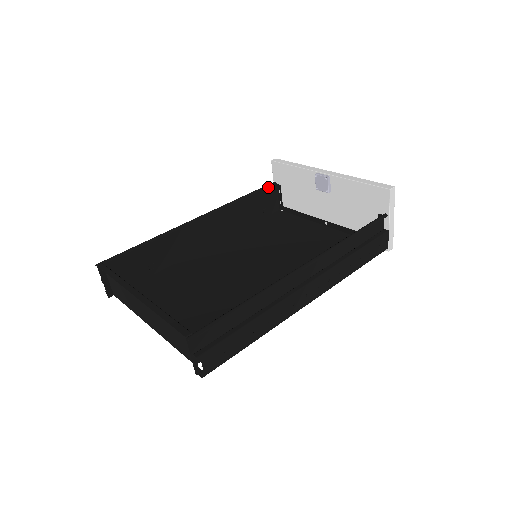
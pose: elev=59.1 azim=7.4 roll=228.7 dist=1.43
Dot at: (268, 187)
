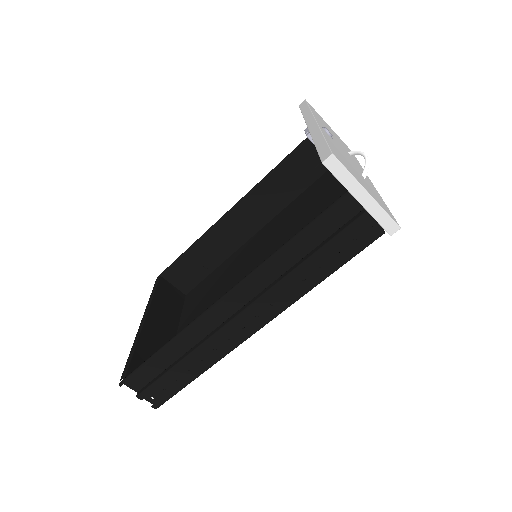
Dot at: (307, 140)
